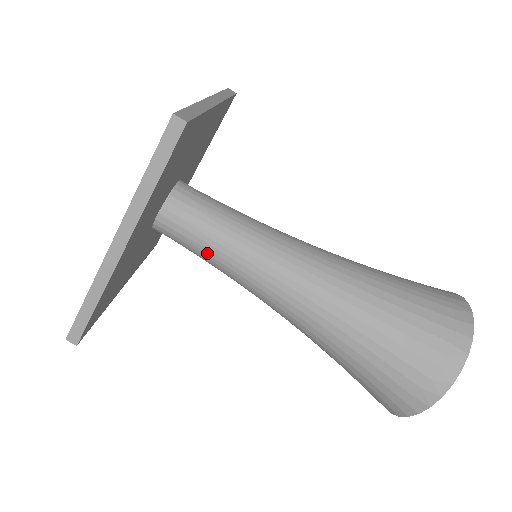
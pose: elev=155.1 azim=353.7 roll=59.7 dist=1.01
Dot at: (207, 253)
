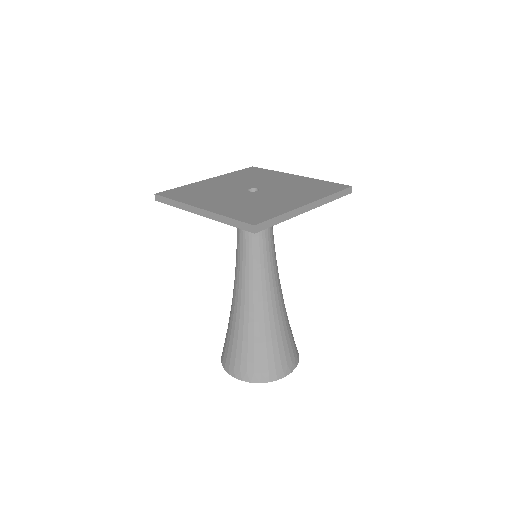
Dot at: (263, 237)
